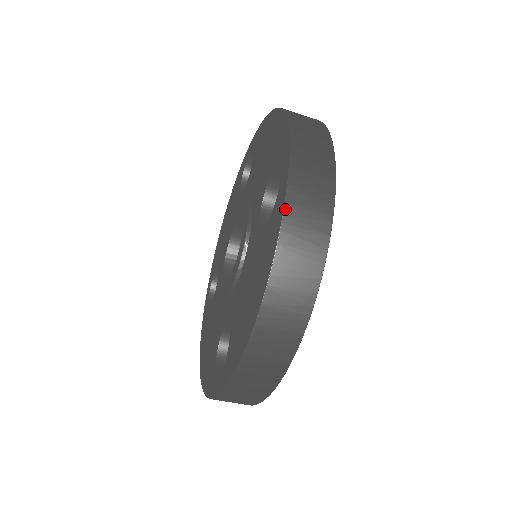
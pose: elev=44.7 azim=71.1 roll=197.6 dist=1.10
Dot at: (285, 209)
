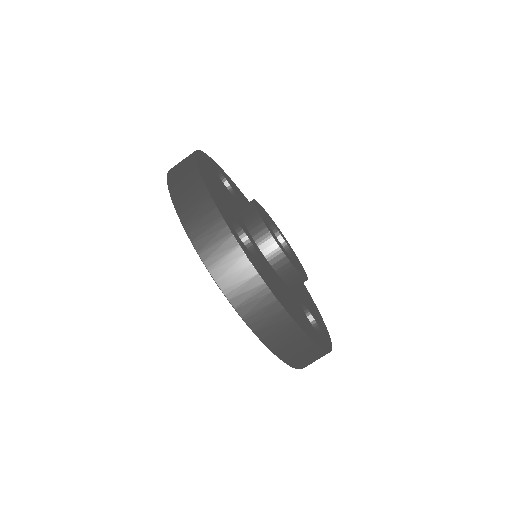
Dot at: (219, 286)
